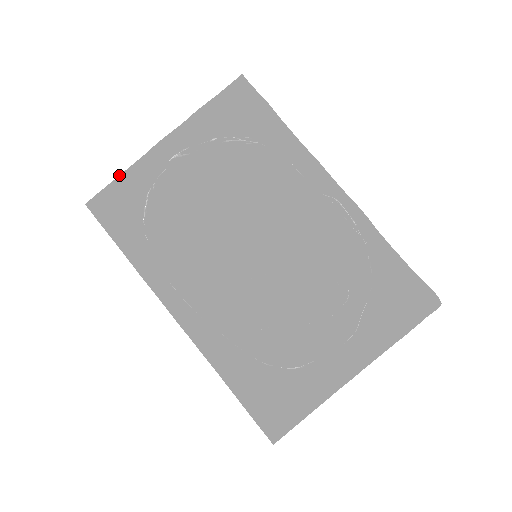
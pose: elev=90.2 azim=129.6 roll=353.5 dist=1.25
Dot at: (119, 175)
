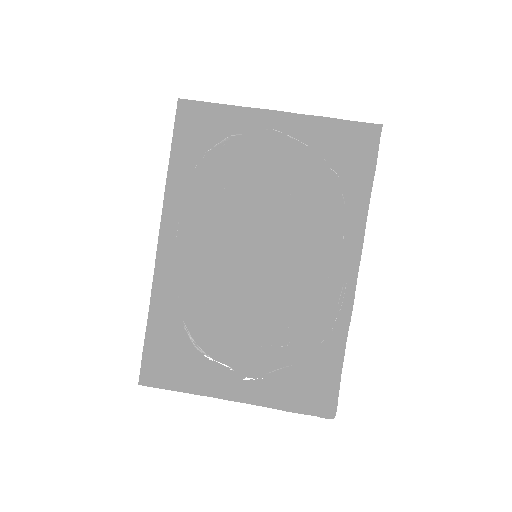
Dot at: occluded
